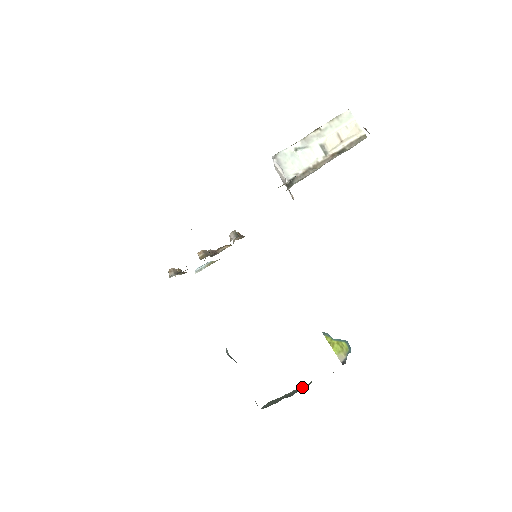
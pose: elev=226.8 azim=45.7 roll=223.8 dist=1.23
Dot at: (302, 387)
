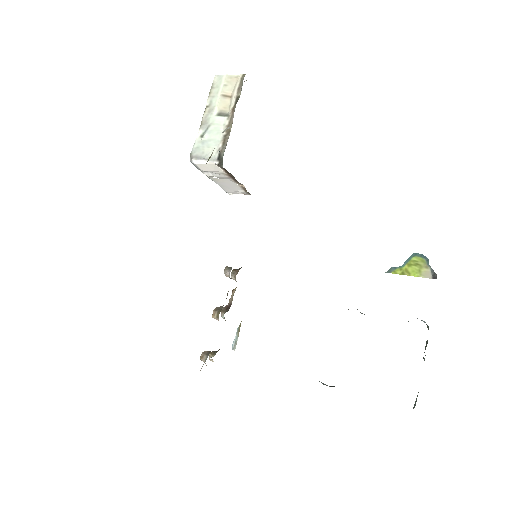
Dot at: occluded
